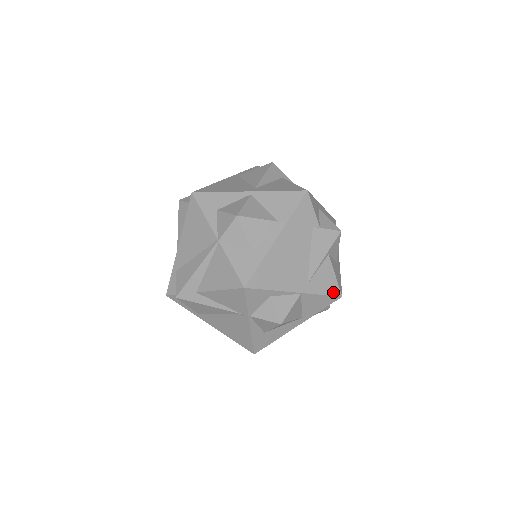
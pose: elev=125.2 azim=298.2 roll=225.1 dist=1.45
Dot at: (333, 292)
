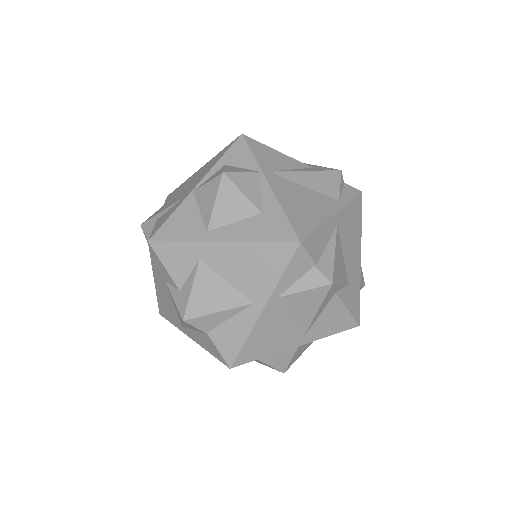
Dot at: occluded
